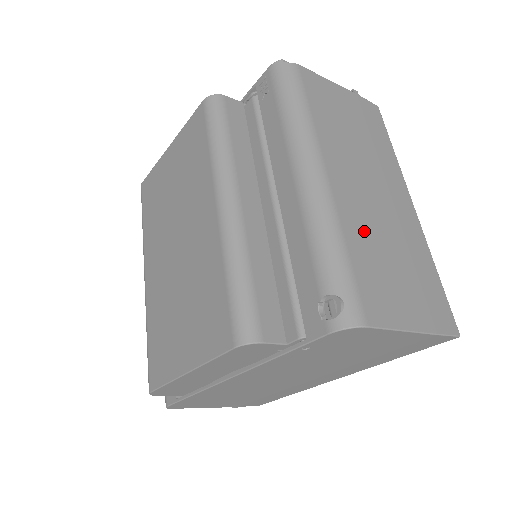
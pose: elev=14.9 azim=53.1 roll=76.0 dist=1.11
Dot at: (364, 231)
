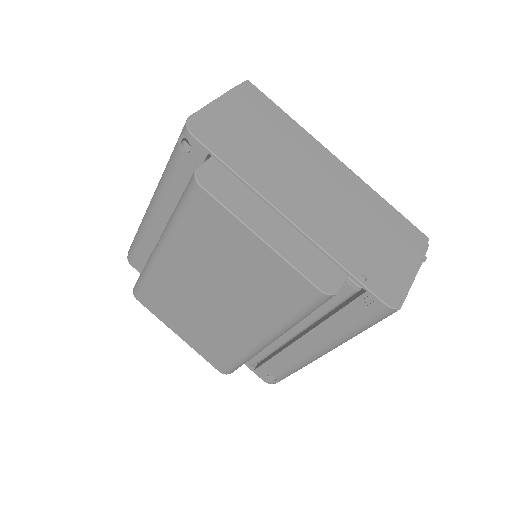
Dot at: occluded
